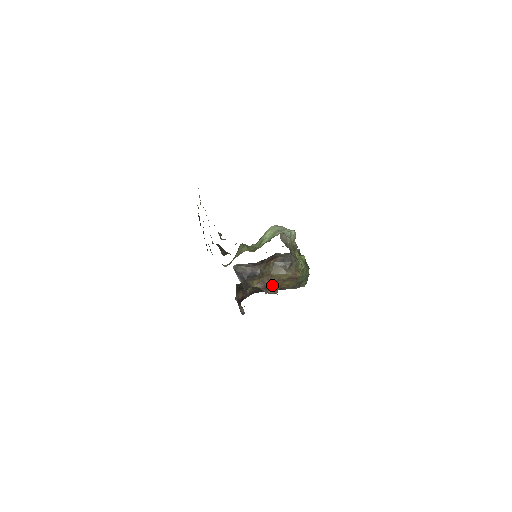
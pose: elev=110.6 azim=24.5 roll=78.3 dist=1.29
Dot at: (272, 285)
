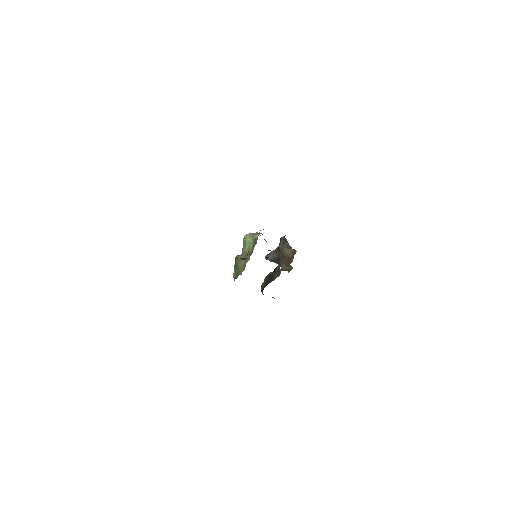
Dot at: (288, 263)
